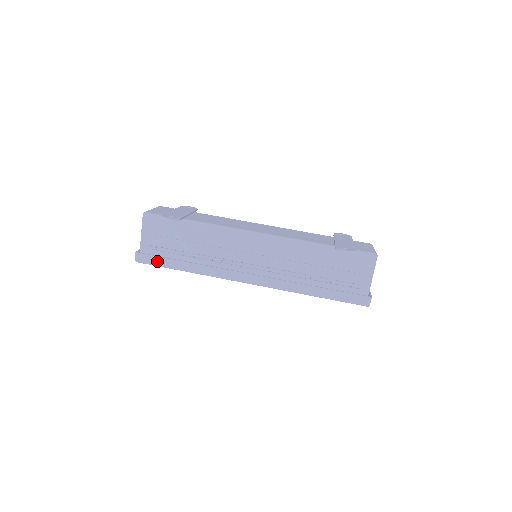
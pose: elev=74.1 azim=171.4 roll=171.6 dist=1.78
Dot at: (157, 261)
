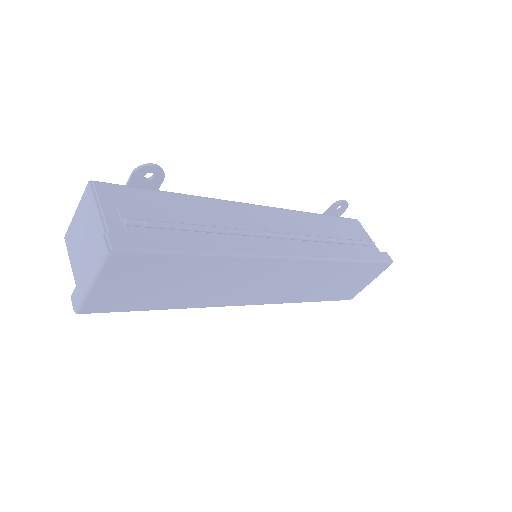
Dot at: (153, 243)
